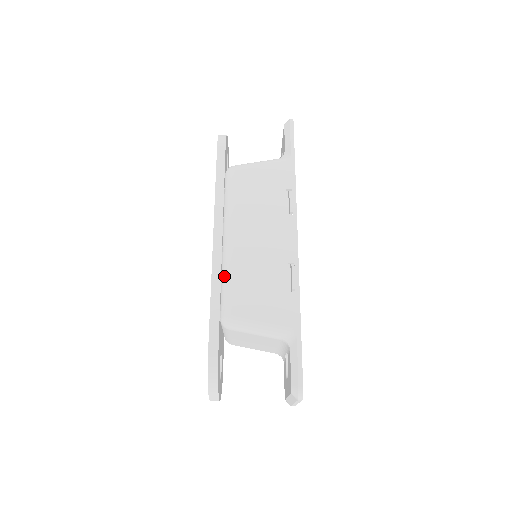
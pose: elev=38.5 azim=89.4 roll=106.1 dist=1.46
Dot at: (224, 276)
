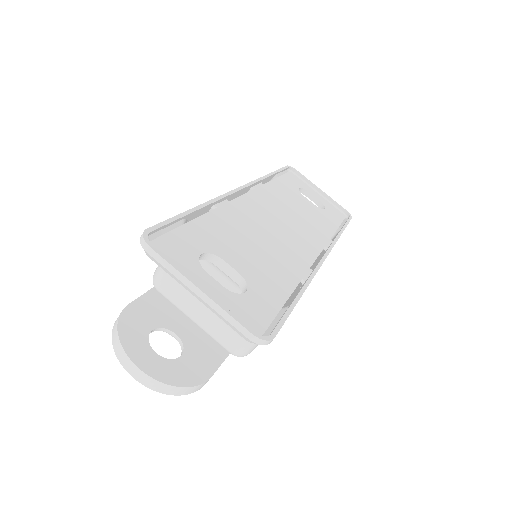
Dot at: occluded
